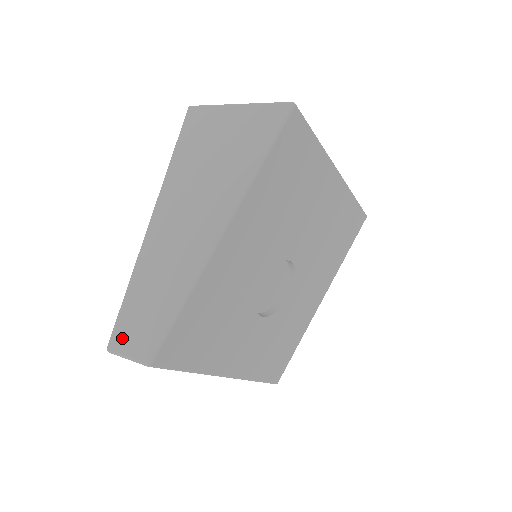
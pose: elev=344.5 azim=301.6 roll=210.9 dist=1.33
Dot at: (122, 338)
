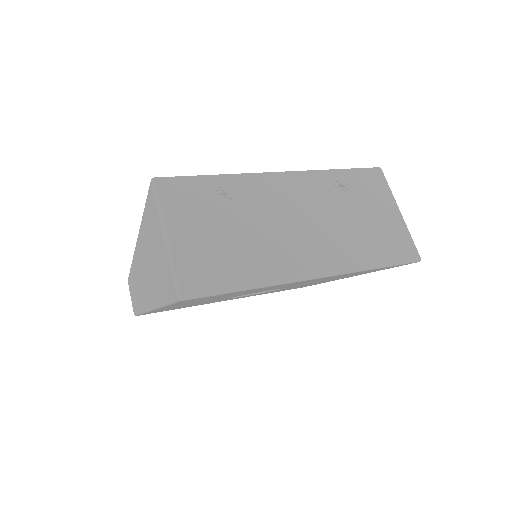
Dot at: (130, 286)
